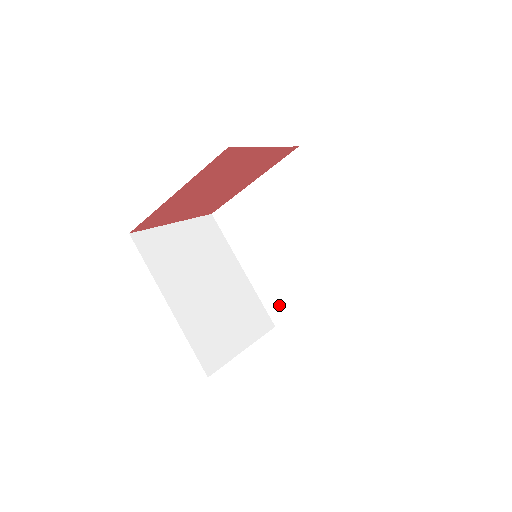
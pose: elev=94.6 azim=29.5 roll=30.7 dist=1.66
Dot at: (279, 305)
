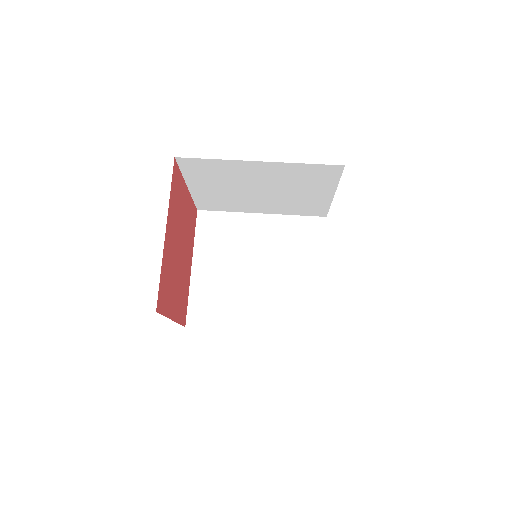
Dot at: (305, 317)
